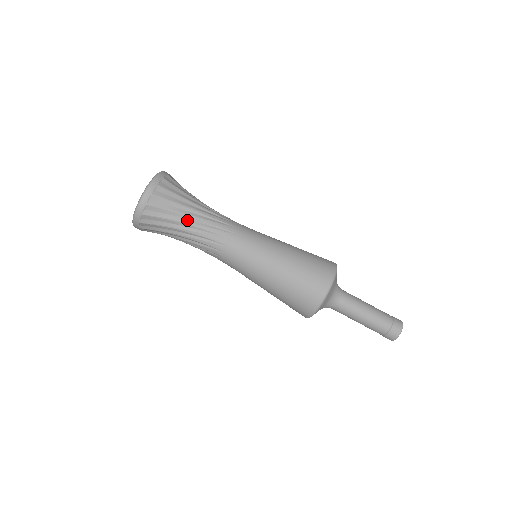
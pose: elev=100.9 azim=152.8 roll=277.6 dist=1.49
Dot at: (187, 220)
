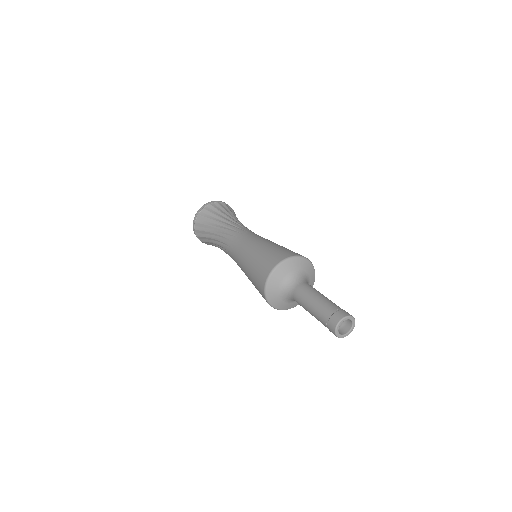
Dot at: (217, 225)
